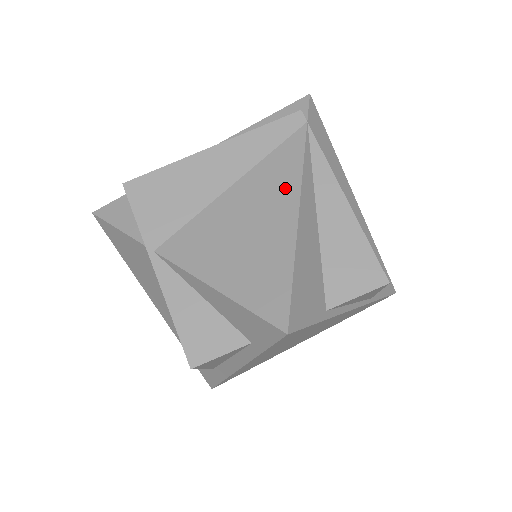
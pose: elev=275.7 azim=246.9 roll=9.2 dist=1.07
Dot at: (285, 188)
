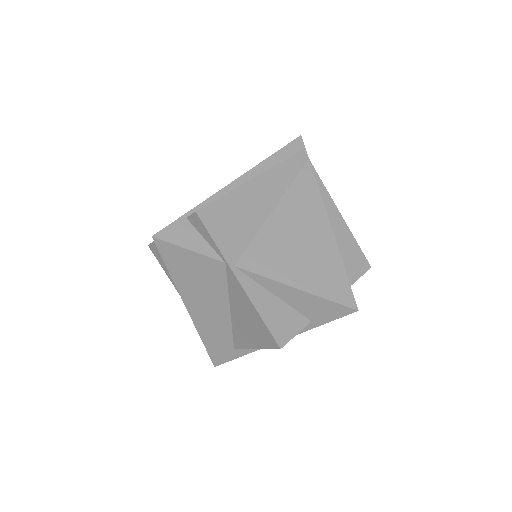
Dot at: (315, 210)
